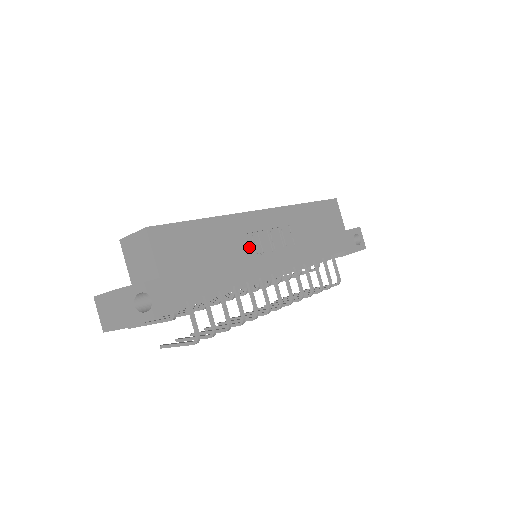
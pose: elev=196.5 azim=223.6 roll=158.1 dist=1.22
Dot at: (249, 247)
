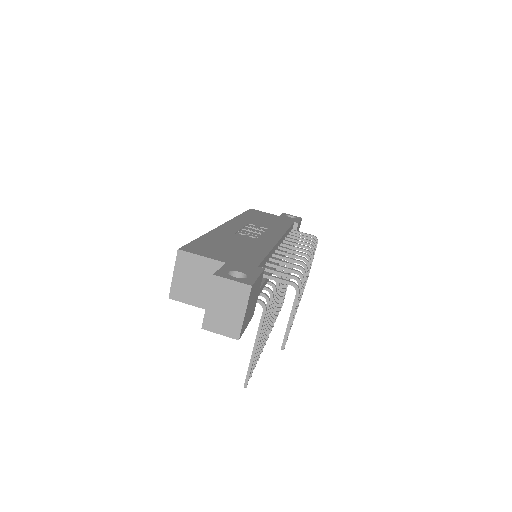
Dot at: occluded
